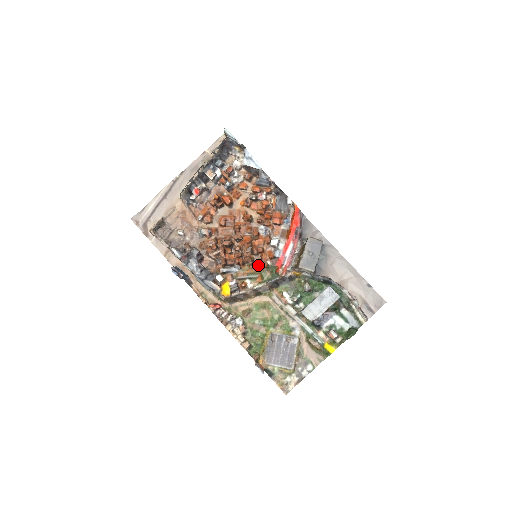
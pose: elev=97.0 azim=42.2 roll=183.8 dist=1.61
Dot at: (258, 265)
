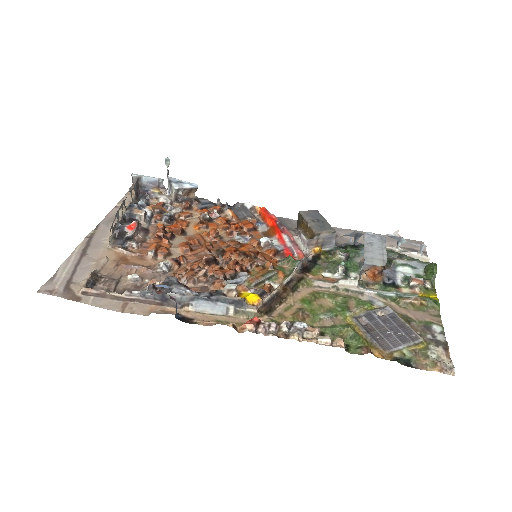
Dot at: (266, 263)
